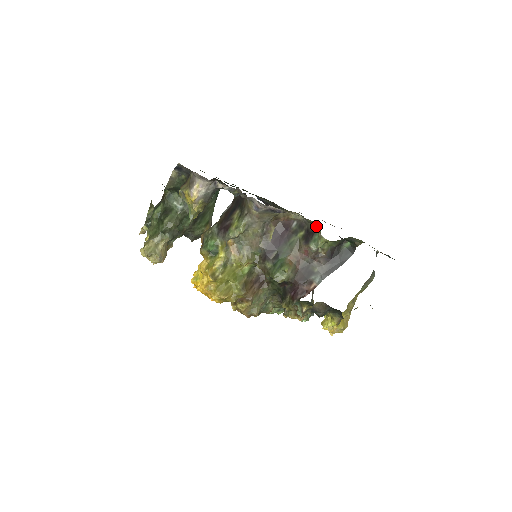
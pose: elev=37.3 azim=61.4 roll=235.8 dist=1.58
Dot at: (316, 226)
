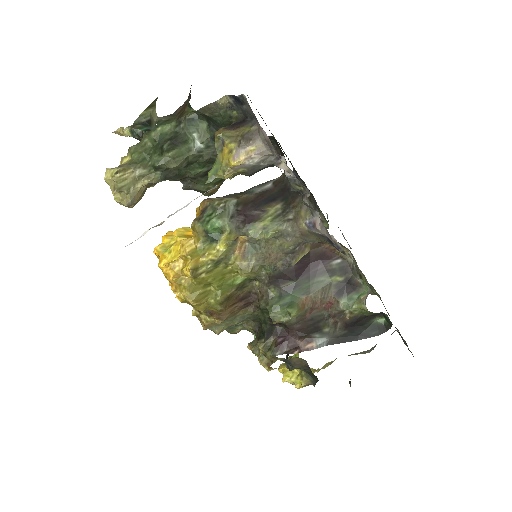
Dot at: (364, 283)
